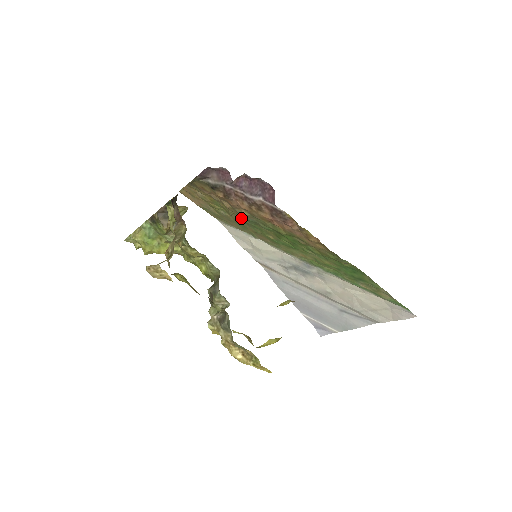
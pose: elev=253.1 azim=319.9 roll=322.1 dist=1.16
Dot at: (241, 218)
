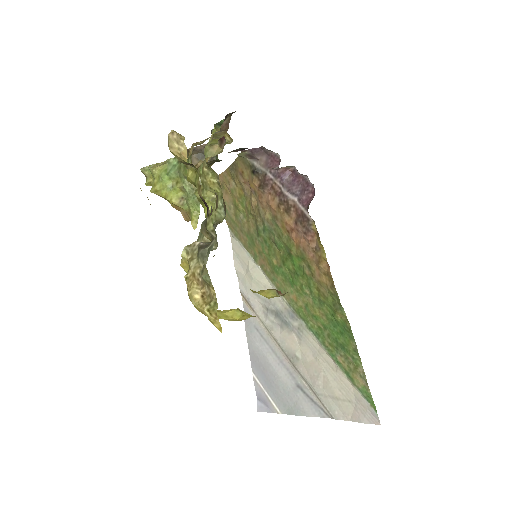
Dot at: (258, 225)
